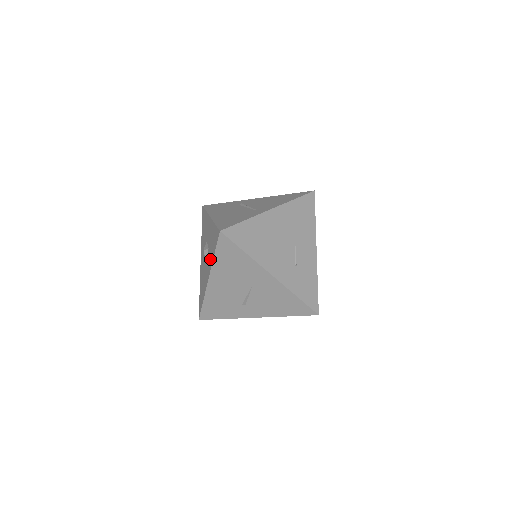
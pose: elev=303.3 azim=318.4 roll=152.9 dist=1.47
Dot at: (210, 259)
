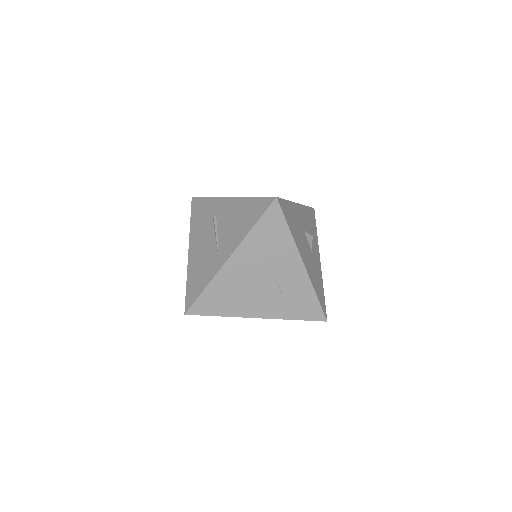
Dot at: occluded
